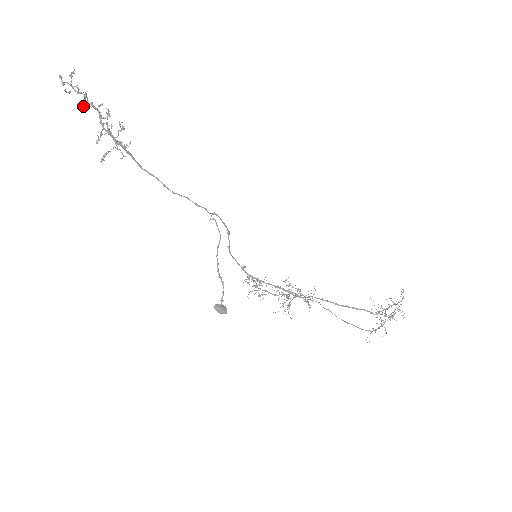
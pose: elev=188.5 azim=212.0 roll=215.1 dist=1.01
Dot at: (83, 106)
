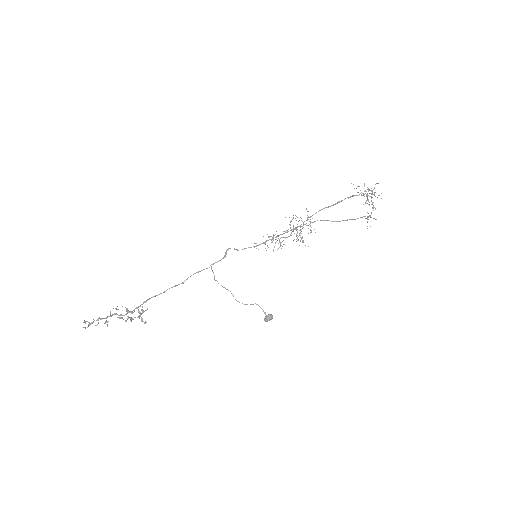
Dot at: occluded
